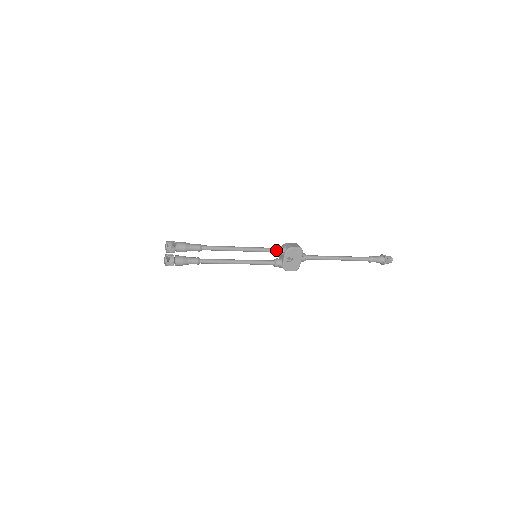
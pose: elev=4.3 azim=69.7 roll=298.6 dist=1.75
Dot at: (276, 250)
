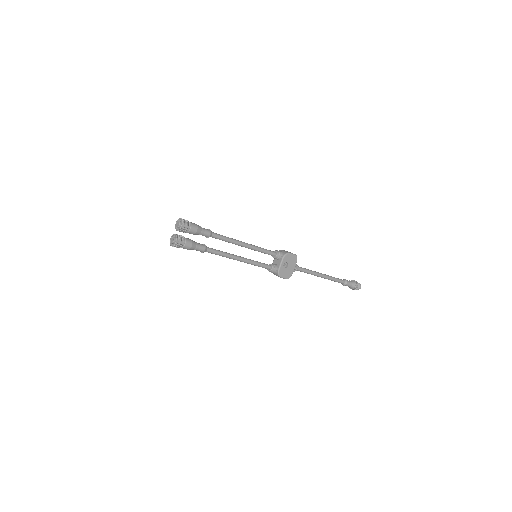
Dot at: (275, 253)
